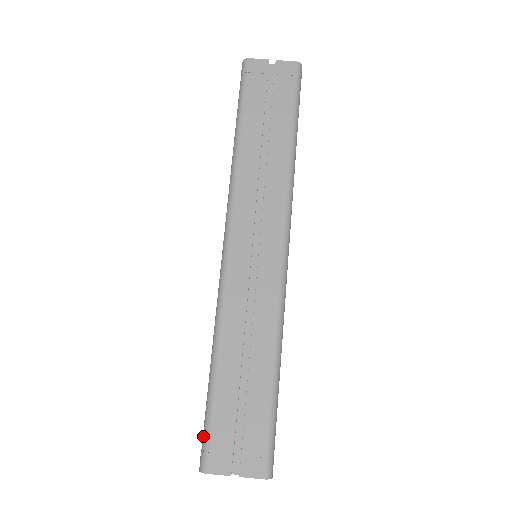
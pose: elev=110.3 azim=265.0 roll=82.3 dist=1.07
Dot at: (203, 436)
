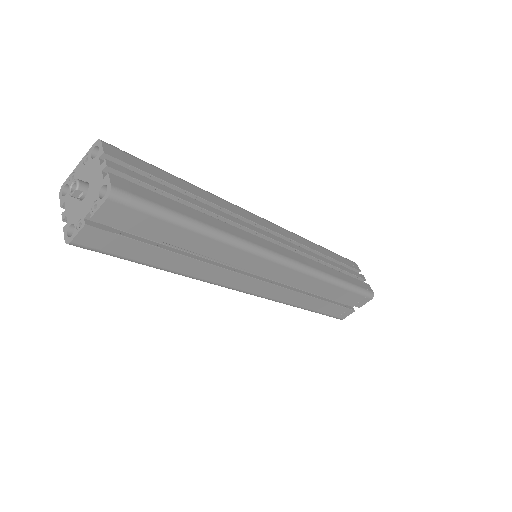
Dot at: occluded
